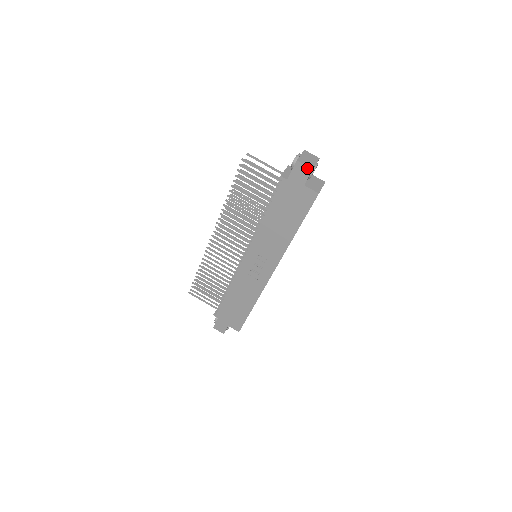
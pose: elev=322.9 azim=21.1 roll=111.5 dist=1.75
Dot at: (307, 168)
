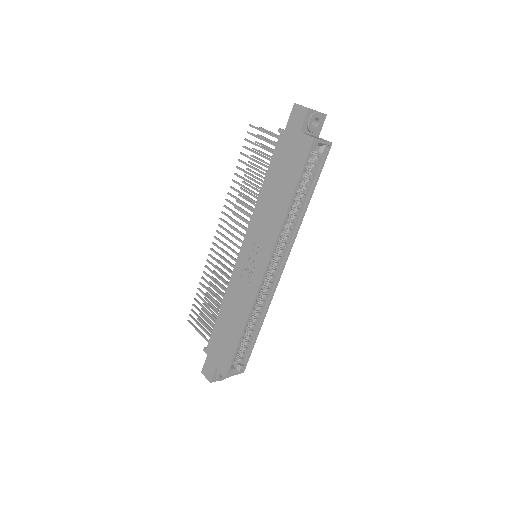
Dot at: (303, 109)
